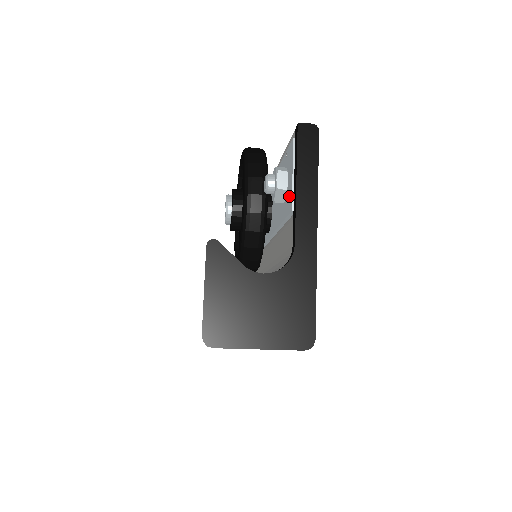
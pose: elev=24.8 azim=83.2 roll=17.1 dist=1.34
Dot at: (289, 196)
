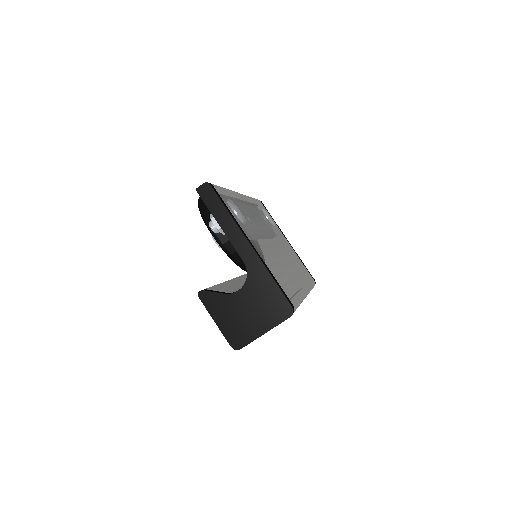
Dot at: occluded
